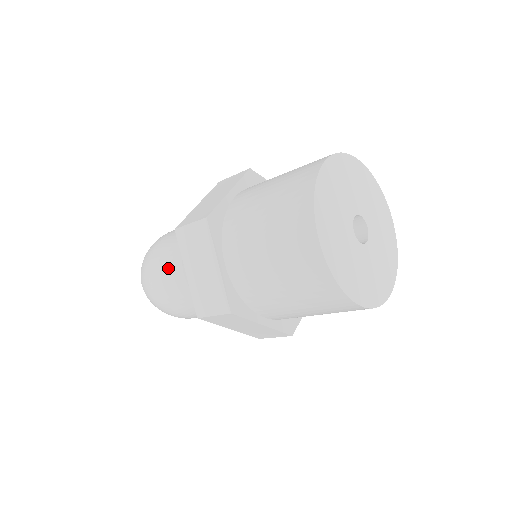
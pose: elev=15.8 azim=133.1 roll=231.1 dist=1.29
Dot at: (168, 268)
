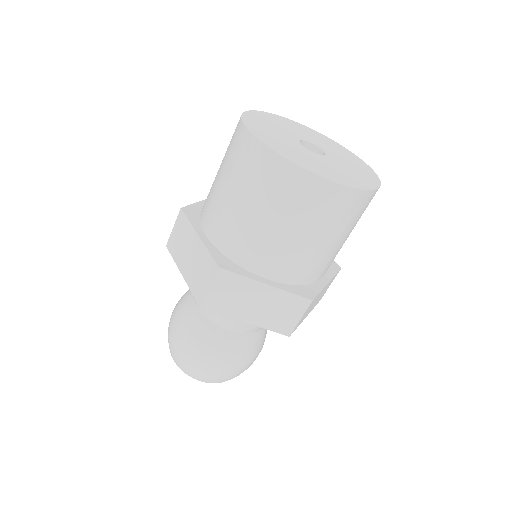
Dot at: occluded
